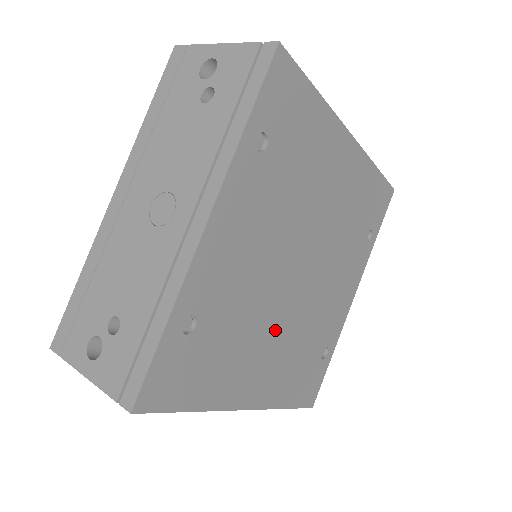
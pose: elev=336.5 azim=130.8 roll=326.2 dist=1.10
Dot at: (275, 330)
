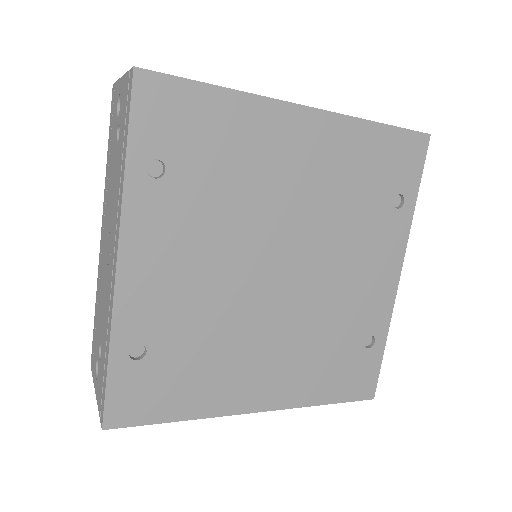
Dot at: (267, 334)
